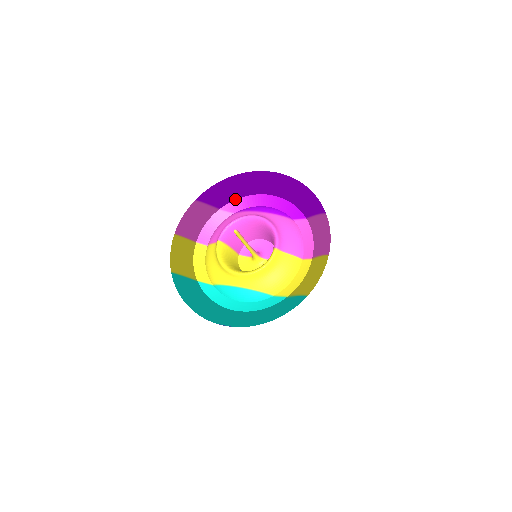
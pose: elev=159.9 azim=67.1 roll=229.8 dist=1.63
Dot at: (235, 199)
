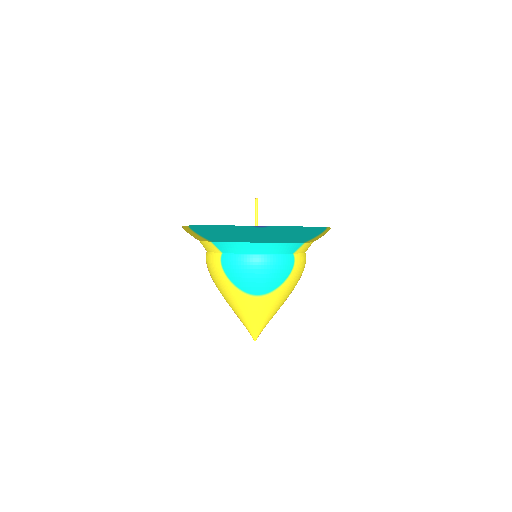
Dot at: occluded
